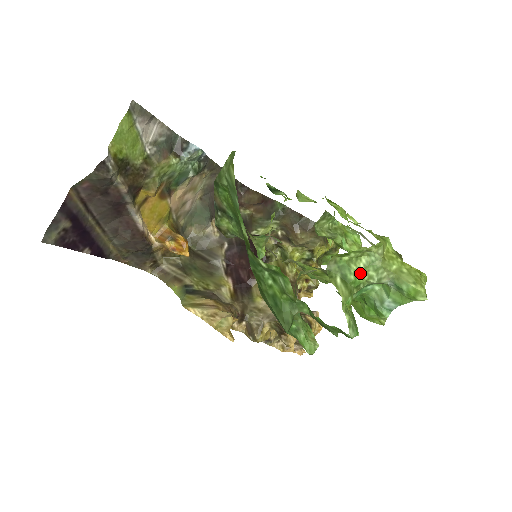
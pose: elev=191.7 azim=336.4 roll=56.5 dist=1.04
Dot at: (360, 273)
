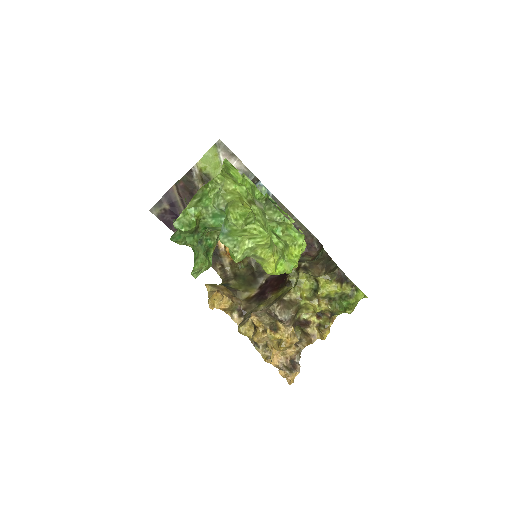
Dot at: (210, 198)
